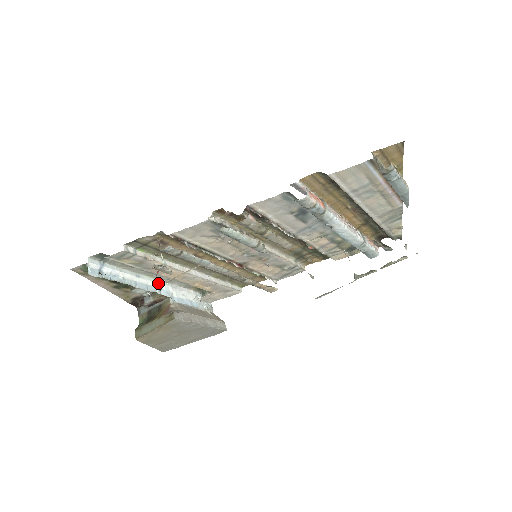
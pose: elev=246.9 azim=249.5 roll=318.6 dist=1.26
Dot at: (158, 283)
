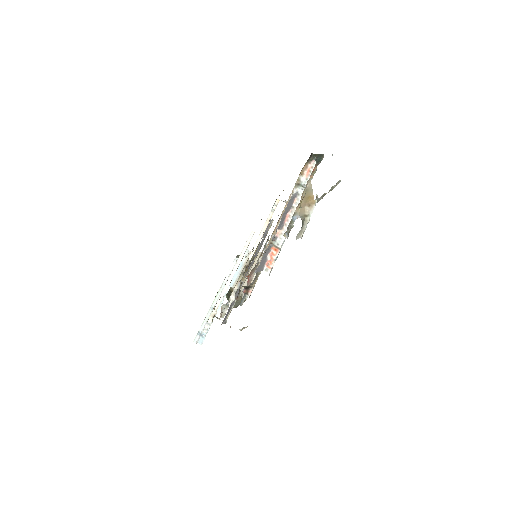
Dot at: (220, 294)
